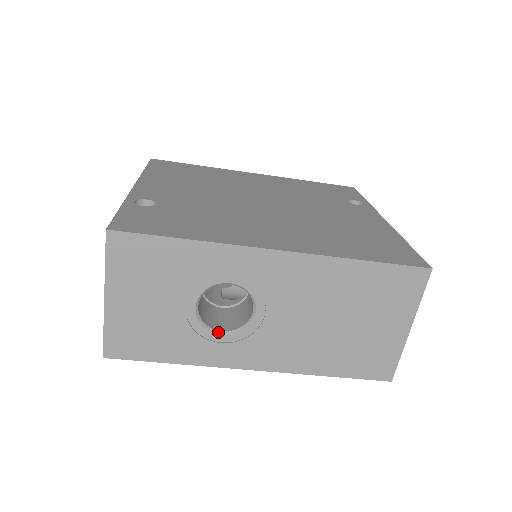
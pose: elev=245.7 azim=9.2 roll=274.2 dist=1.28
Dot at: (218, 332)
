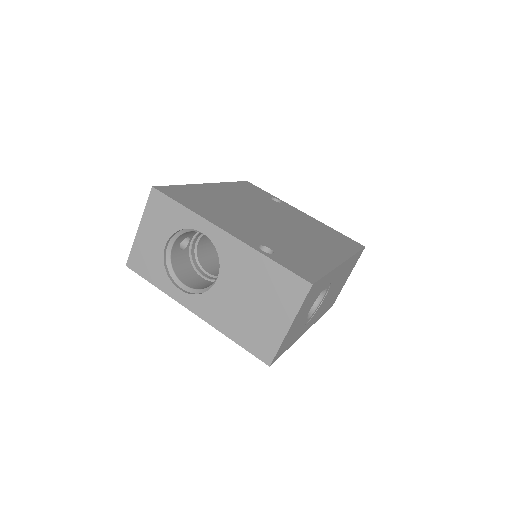
Dot at: (308, 318)
